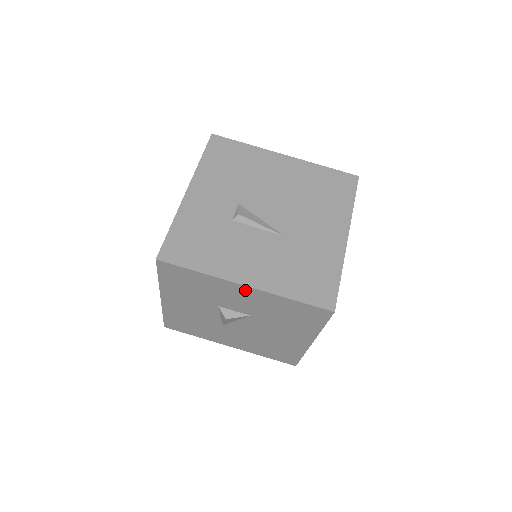
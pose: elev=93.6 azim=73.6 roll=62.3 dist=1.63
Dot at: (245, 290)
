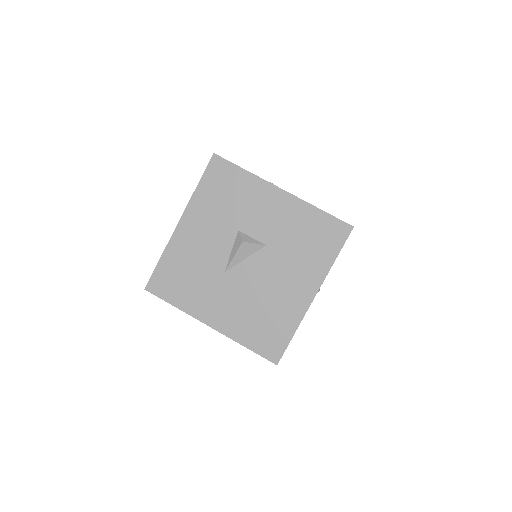
Dot at: (280, 197)
